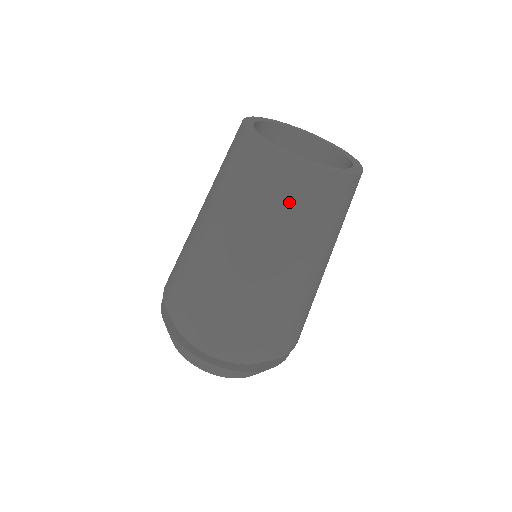
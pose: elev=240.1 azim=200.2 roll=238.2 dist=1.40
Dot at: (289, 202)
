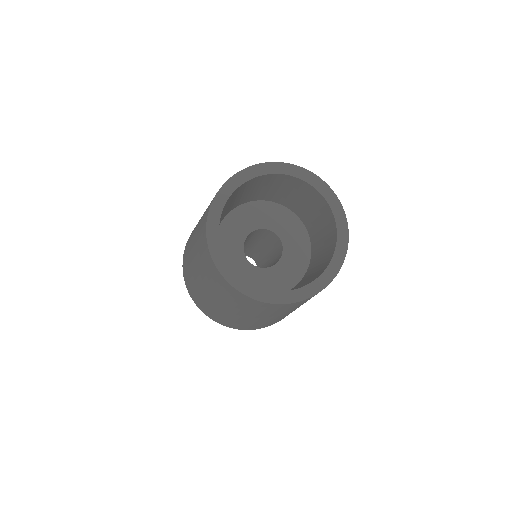
Dot at: occluded
